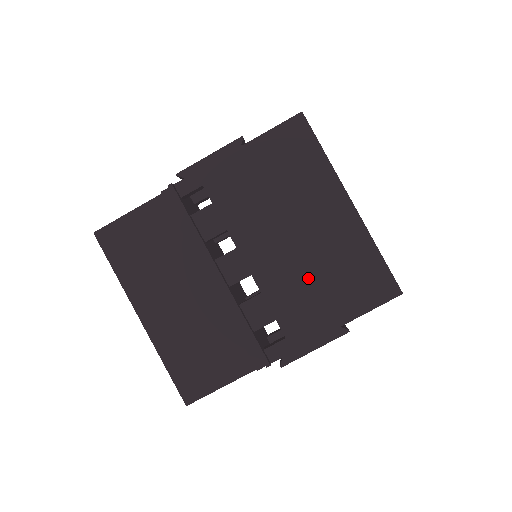
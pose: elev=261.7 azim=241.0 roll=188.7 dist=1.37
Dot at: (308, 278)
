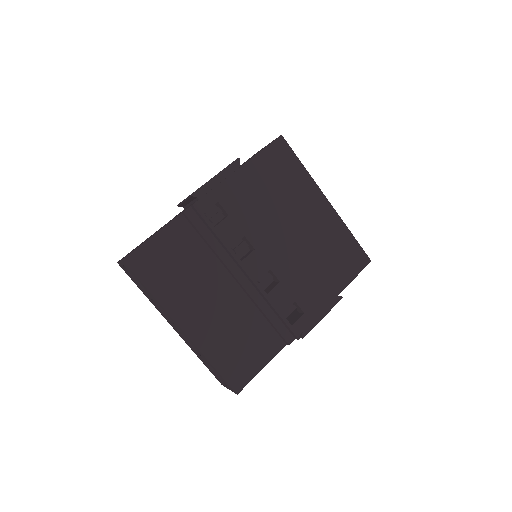
Dot at: (310, 263)
